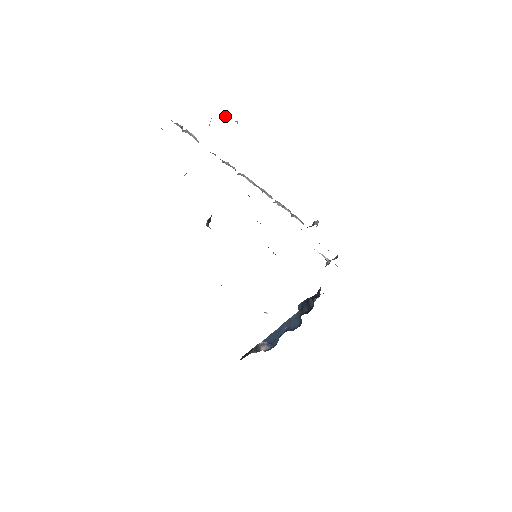
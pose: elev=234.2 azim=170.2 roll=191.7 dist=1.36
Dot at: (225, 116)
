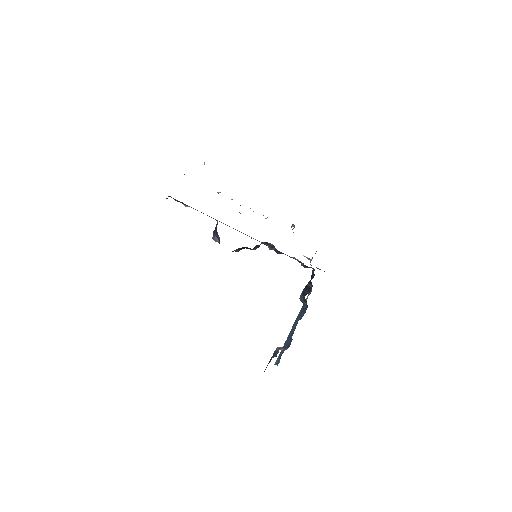
Dot at: occluded
